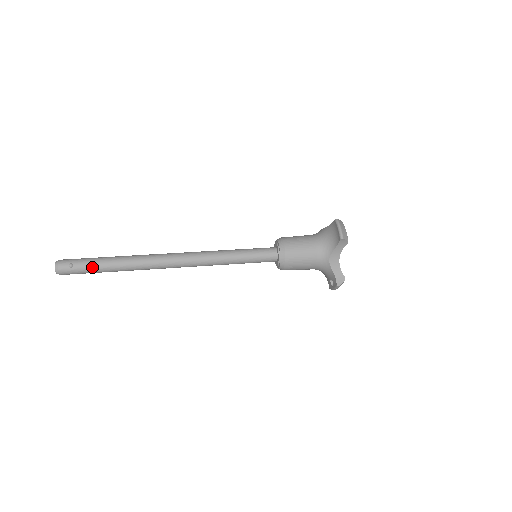
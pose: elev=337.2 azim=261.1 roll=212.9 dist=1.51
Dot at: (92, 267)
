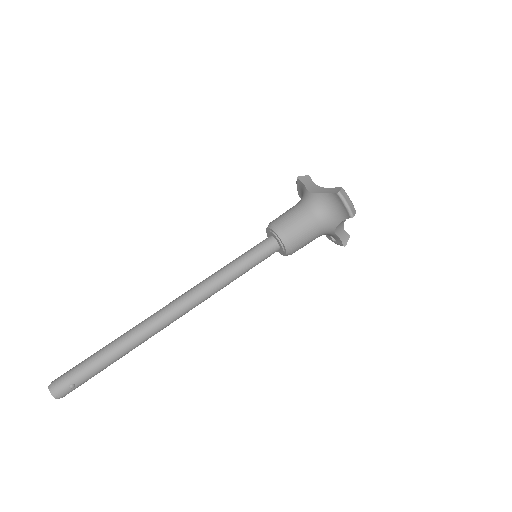
Dot at: (96, 373)
